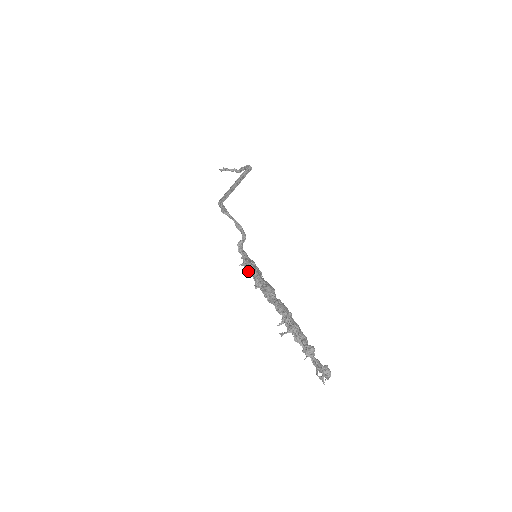
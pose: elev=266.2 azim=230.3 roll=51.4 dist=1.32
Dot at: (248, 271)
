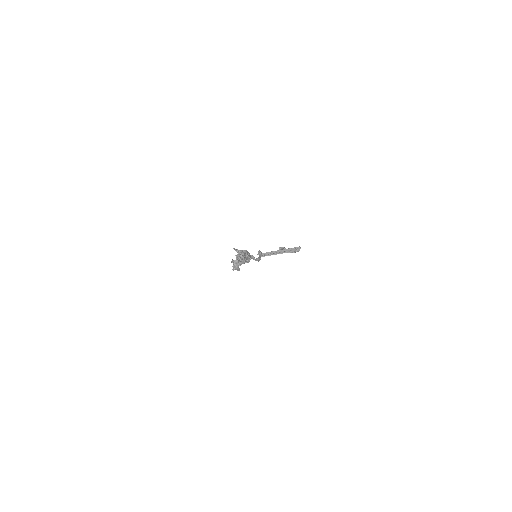
Dot at: occluded
